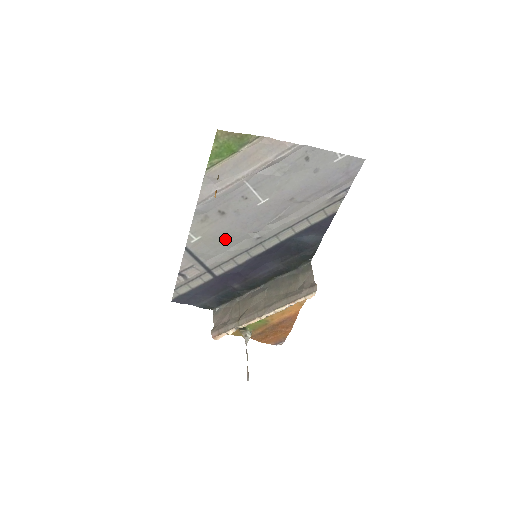
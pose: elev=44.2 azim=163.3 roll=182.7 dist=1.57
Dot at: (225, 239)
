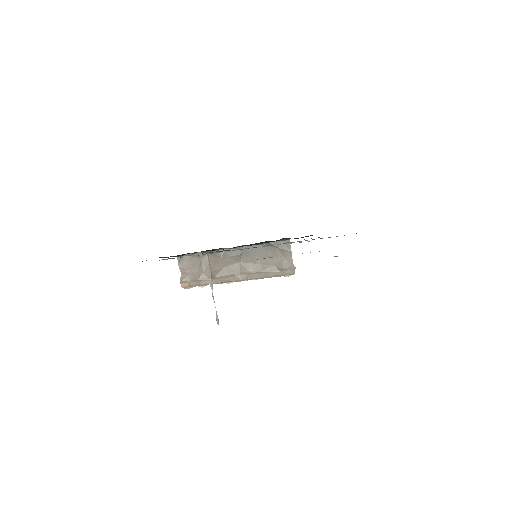
Dot at: occluded
